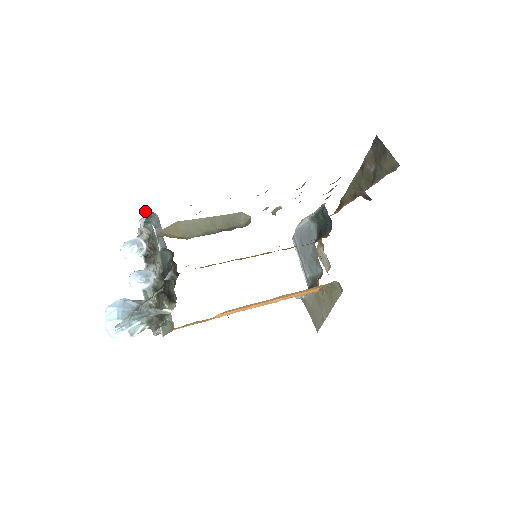
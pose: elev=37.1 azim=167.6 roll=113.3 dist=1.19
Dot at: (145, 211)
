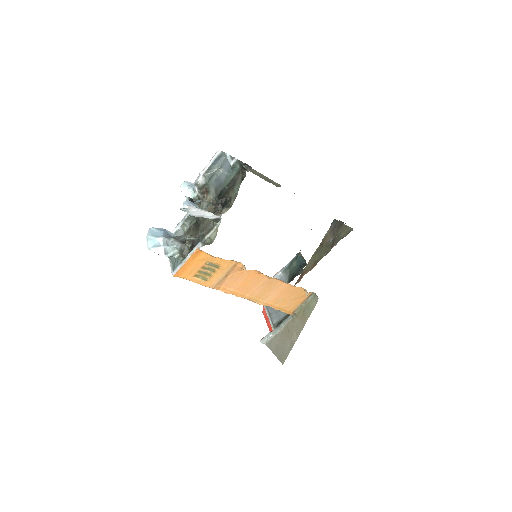
Dot at: (216, 155)
